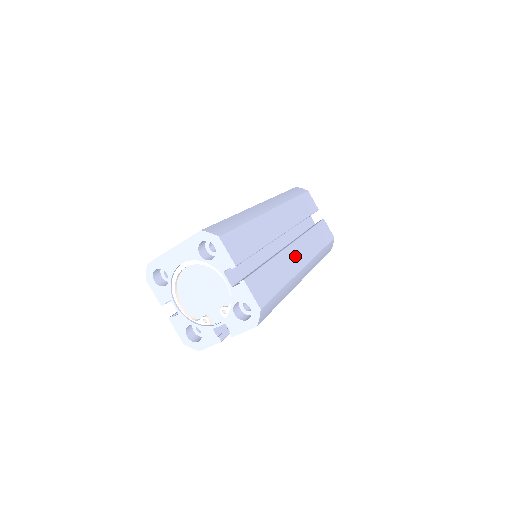
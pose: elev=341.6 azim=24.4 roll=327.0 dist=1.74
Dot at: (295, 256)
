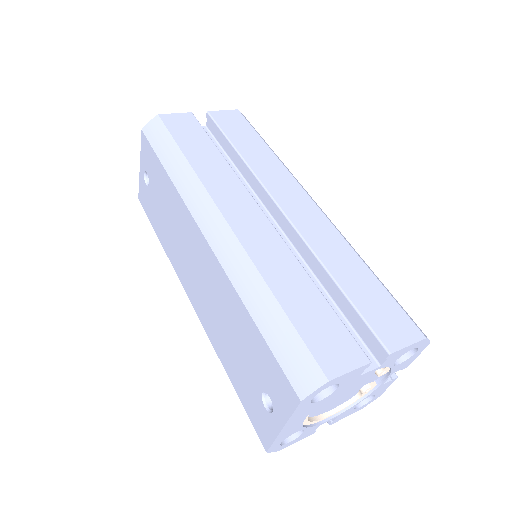
Dot at: (303, 214)
